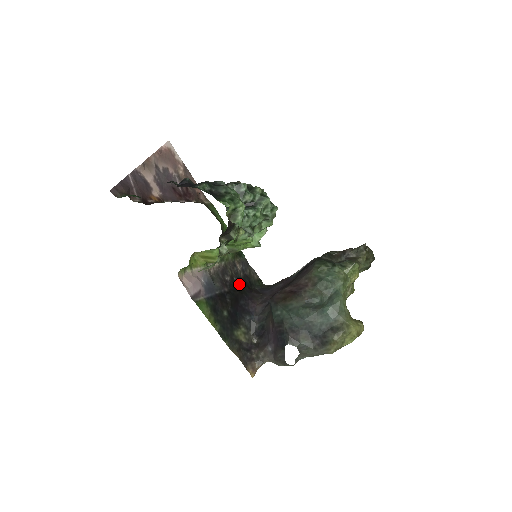
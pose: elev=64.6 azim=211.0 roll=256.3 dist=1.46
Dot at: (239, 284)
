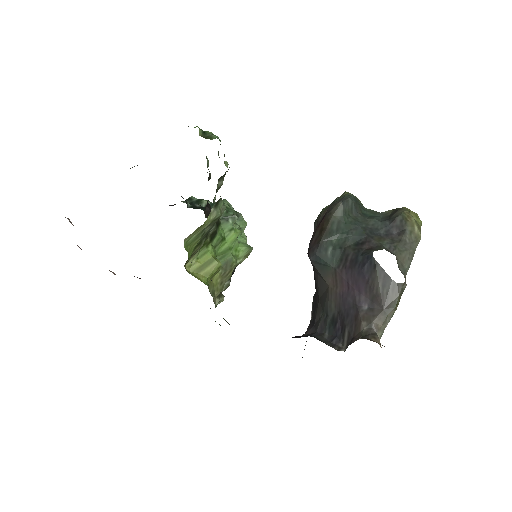
Dot at: occluded
